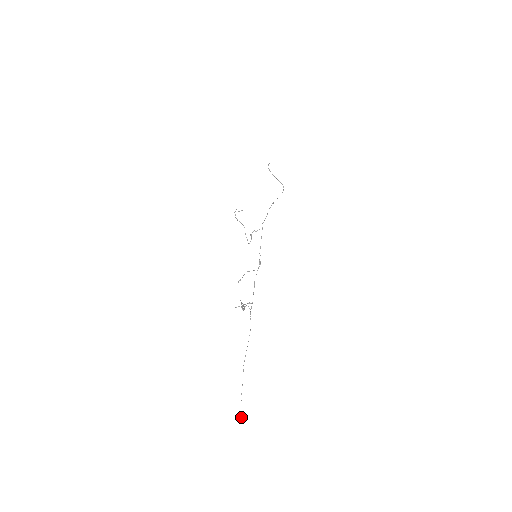
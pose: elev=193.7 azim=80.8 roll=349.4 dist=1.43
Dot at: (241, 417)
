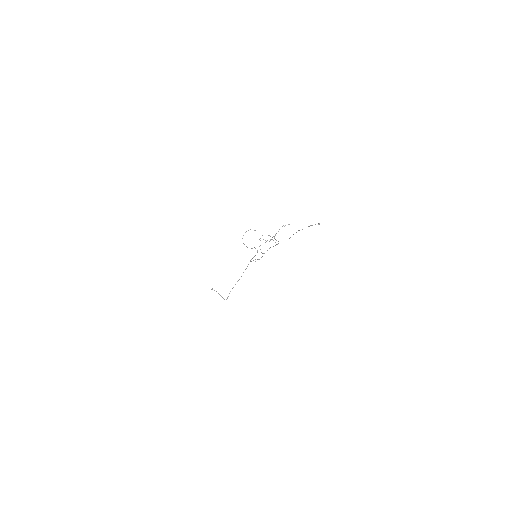
Dot at: (319, 224)
